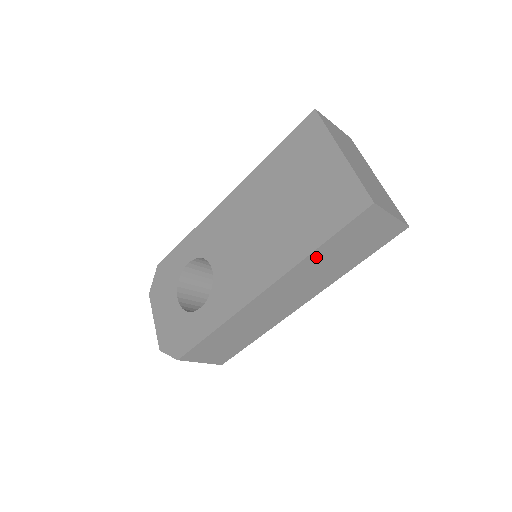
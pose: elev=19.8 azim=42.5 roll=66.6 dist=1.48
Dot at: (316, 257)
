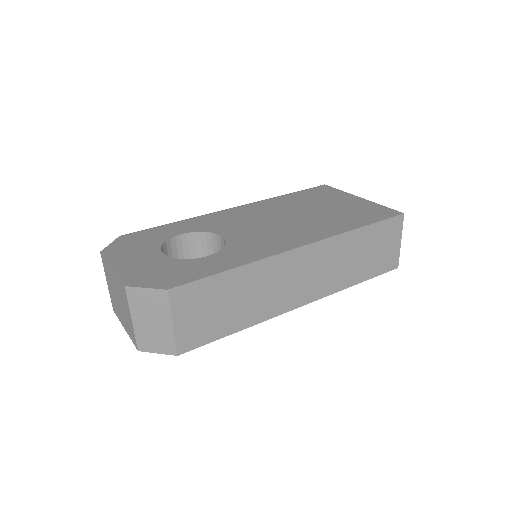
Dot at: (353, 239)
